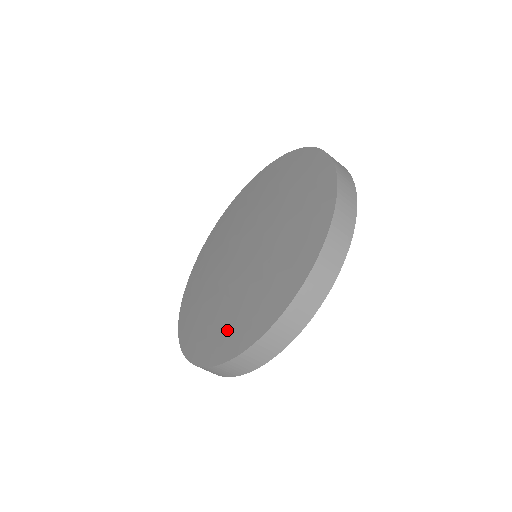
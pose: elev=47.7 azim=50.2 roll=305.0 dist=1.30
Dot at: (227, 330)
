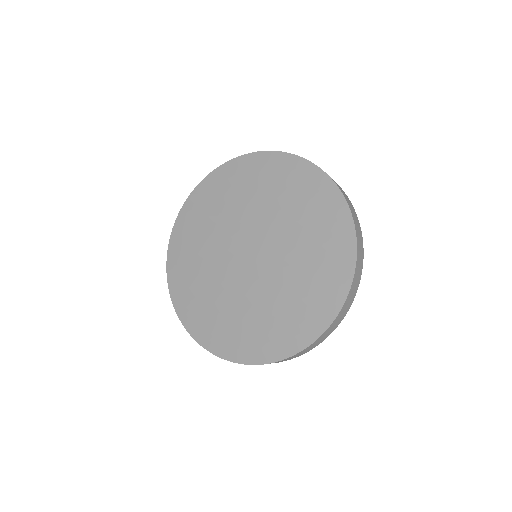
Dot at: (225, 330)
